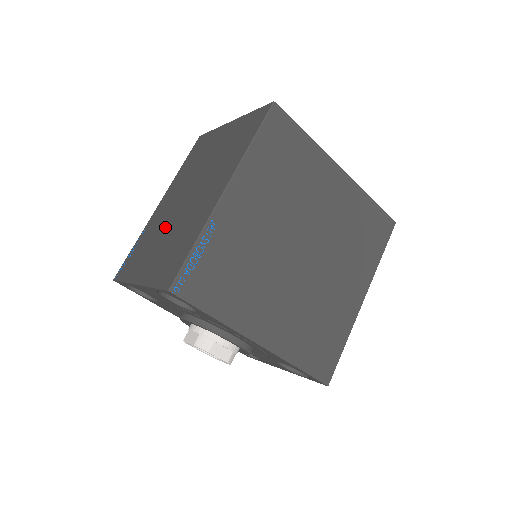
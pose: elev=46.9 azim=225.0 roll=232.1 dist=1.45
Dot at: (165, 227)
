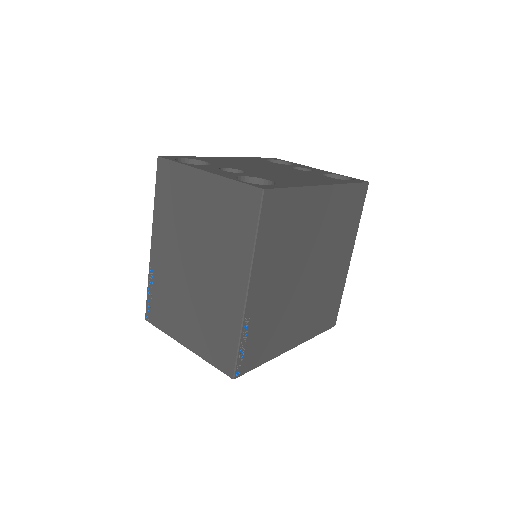
Dot at: (183, 291)
